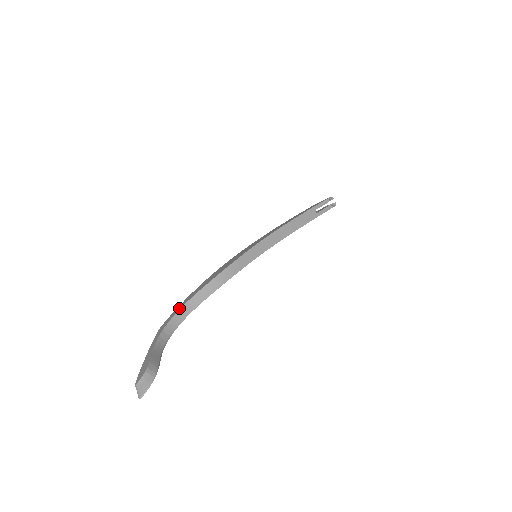
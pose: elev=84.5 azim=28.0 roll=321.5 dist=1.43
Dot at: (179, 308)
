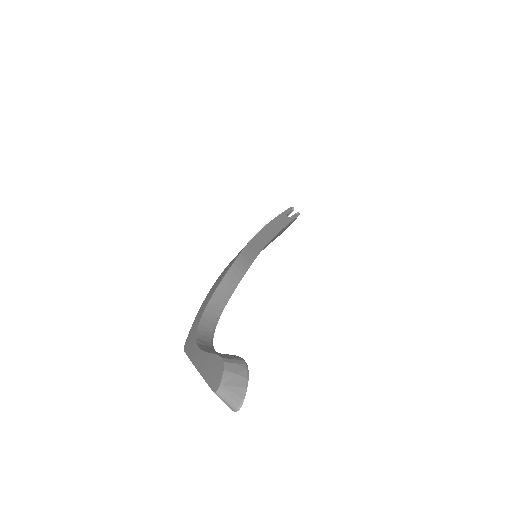
Dot at: (200, 313)
